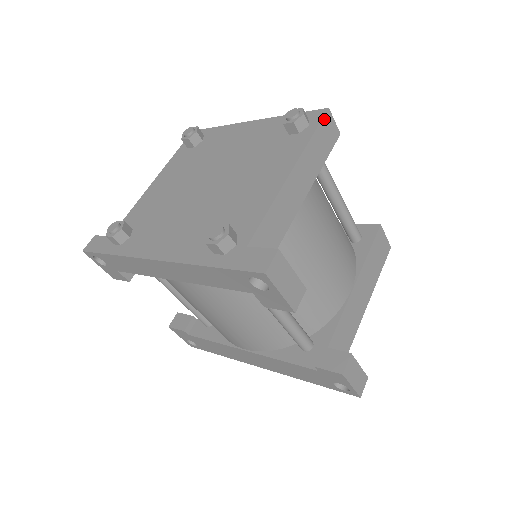
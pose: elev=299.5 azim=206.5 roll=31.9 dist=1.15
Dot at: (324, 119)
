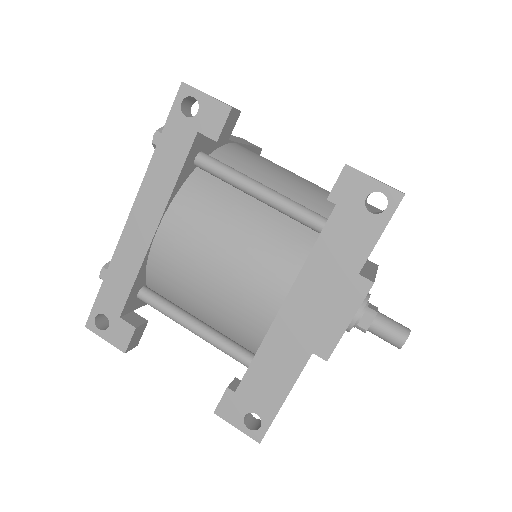
Dot at: (240, 138)
